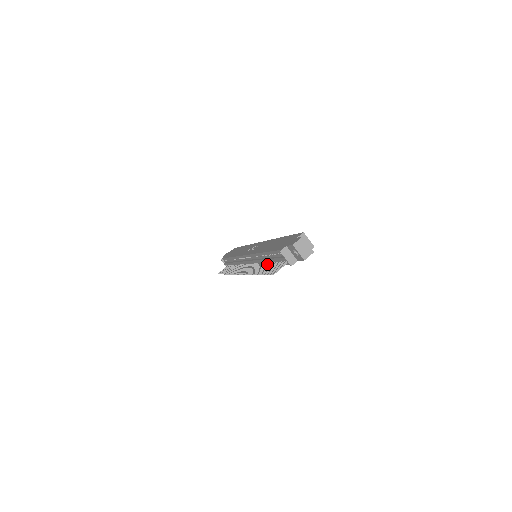
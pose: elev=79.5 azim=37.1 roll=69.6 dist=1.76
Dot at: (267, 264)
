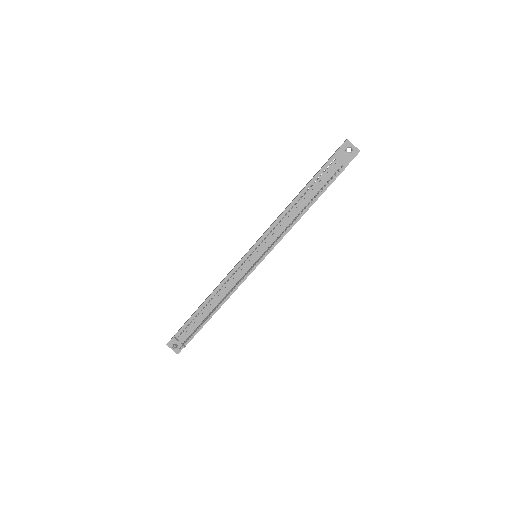
Dot at: (302, 210)
